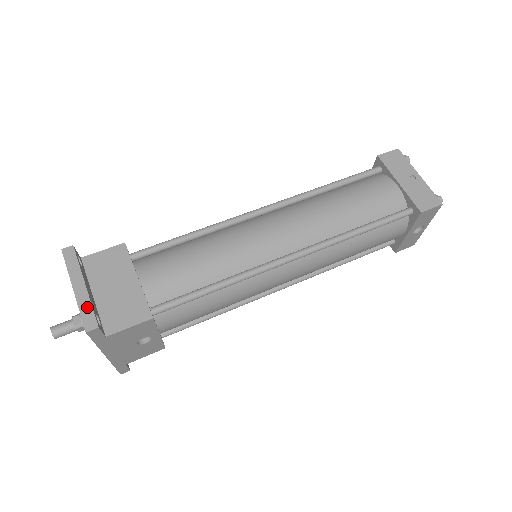
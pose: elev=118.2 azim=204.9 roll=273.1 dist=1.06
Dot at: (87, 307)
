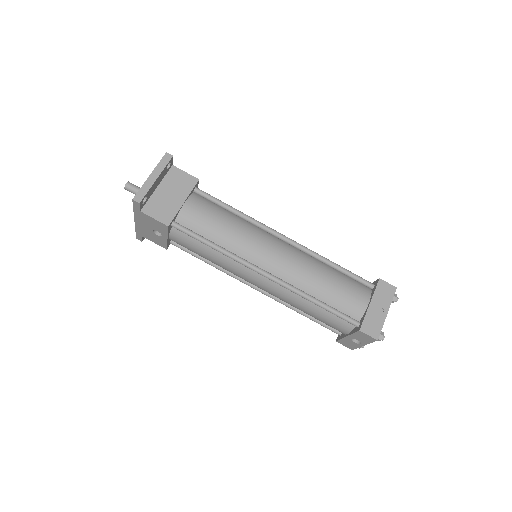
Dot at: (146, 189)
